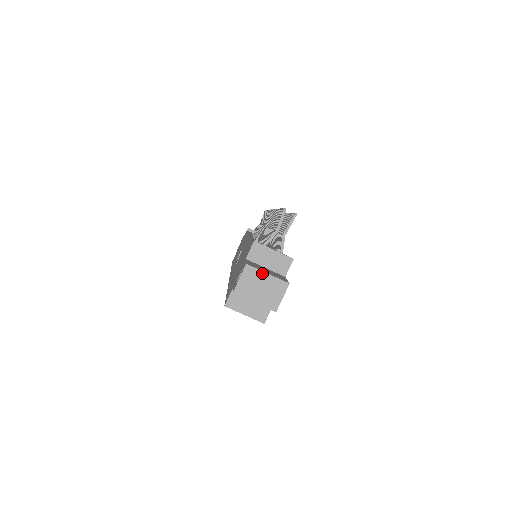
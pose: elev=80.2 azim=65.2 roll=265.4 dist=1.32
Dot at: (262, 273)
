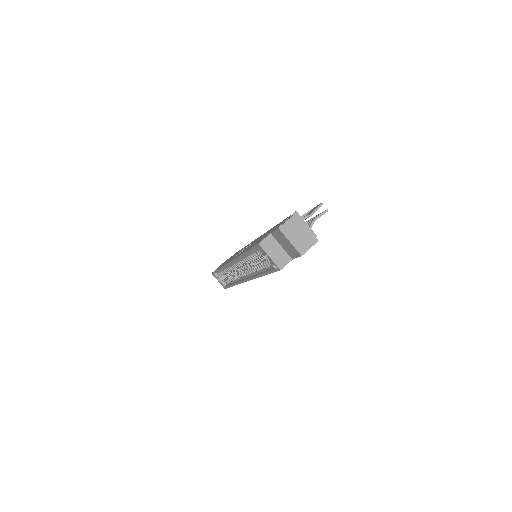
Dot at: (304, 225)
